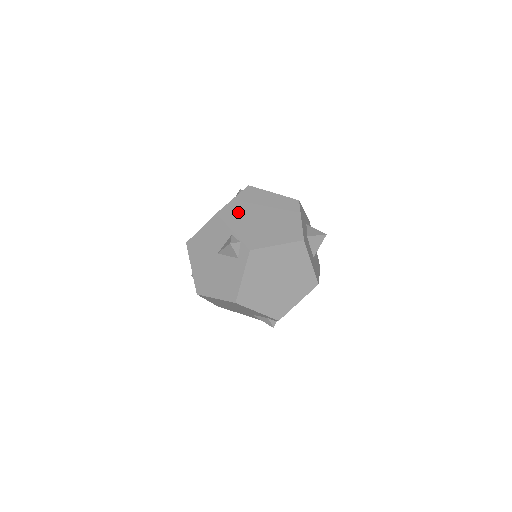
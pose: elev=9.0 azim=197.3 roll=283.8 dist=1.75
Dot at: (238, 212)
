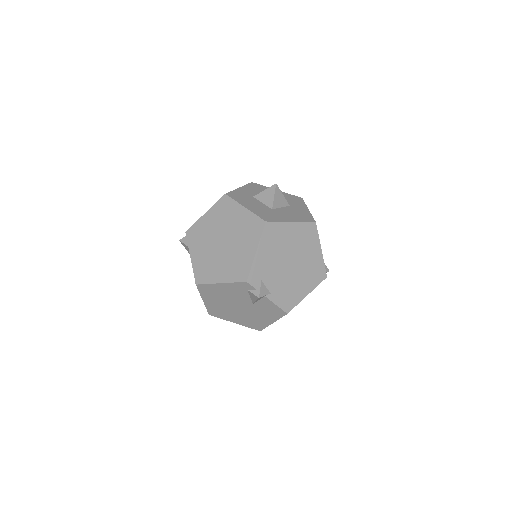
Dot at: occluded
